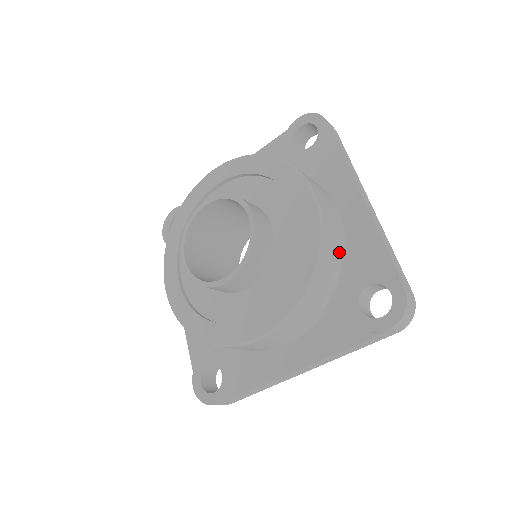
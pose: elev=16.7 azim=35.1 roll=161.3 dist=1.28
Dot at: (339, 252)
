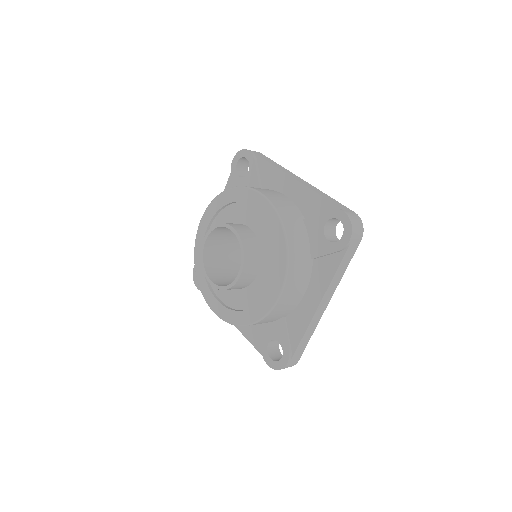
Dot at: (280, 316)
